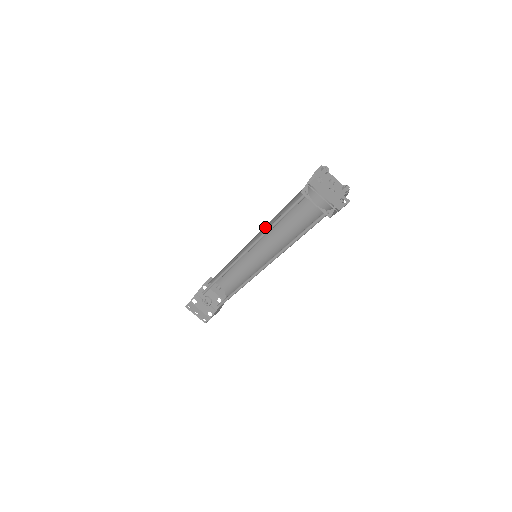
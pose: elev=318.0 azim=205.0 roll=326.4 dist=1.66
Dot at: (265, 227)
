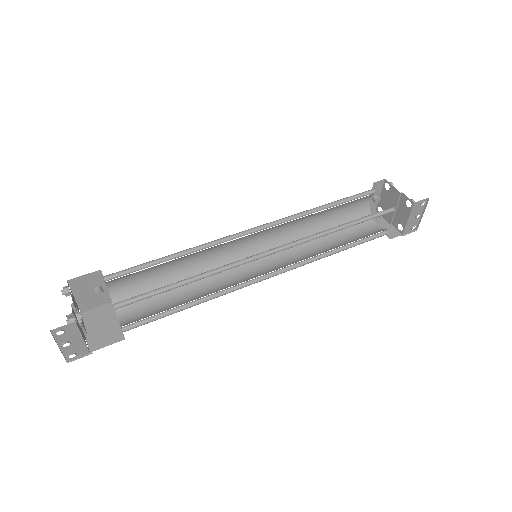
Dot at: occluded
